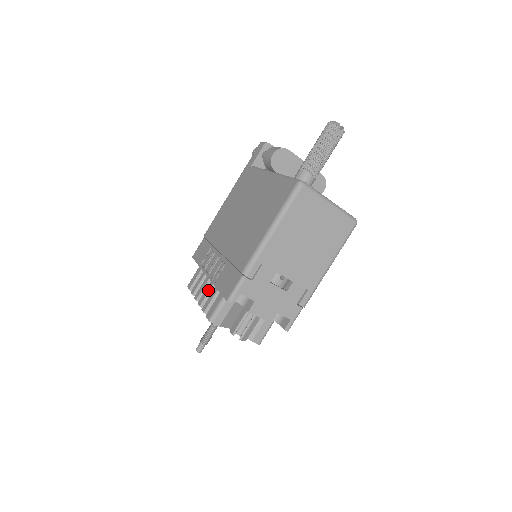
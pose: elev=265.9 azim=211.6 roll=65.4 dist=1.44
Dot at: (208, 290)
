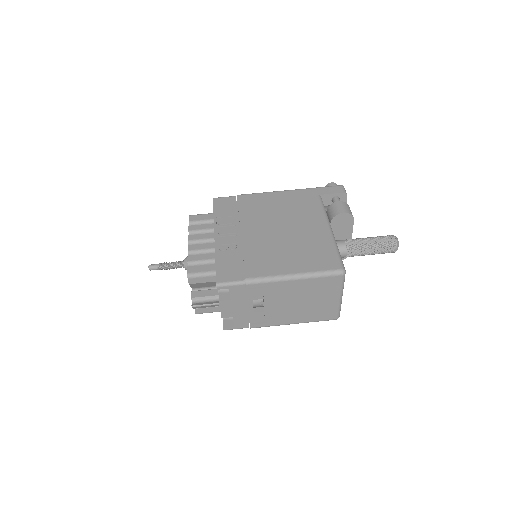
Dot at: (205, 247)
